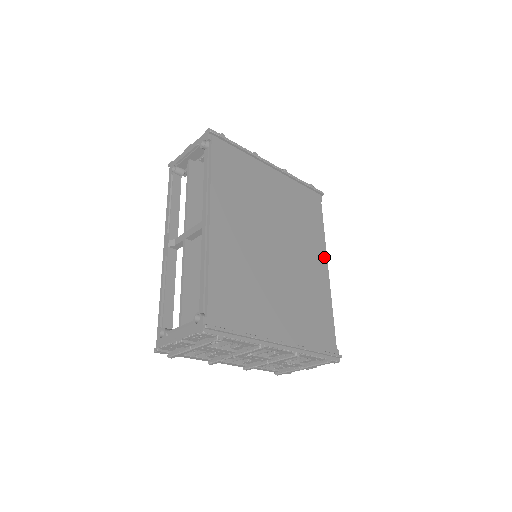
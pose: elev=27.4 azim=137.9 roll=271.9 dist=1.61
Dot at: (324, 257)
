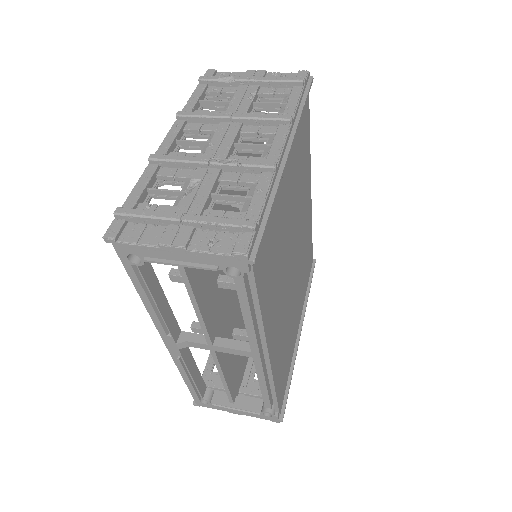
Dot at: (310, 182)
